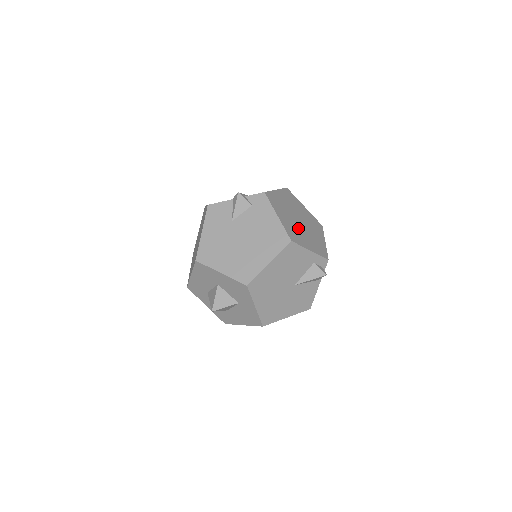
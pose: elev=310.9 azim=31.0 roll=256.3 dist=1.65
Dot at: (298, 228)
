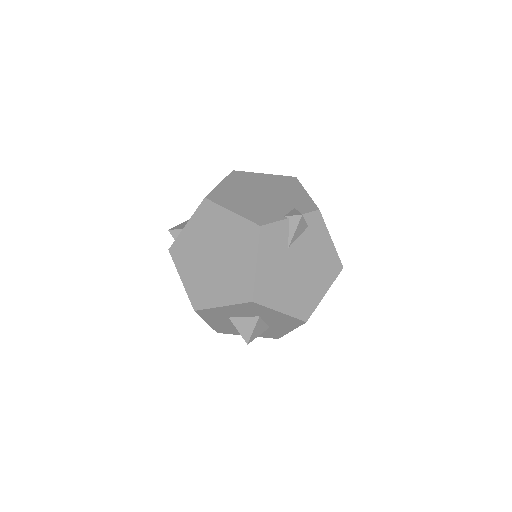
Dot at: occluded
